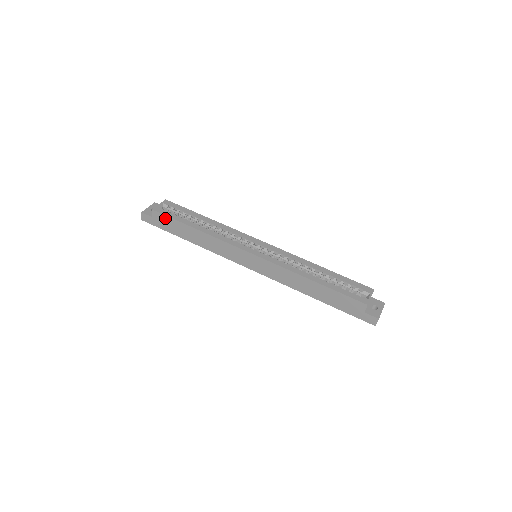
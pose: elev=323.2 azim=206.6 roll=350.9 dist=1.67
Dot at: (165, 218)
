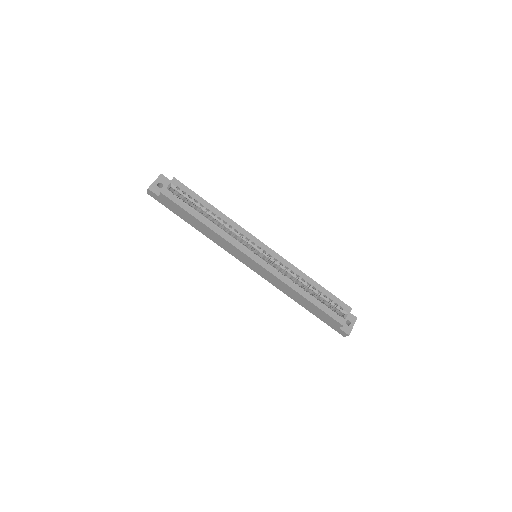
Dot at: (173, 203)
